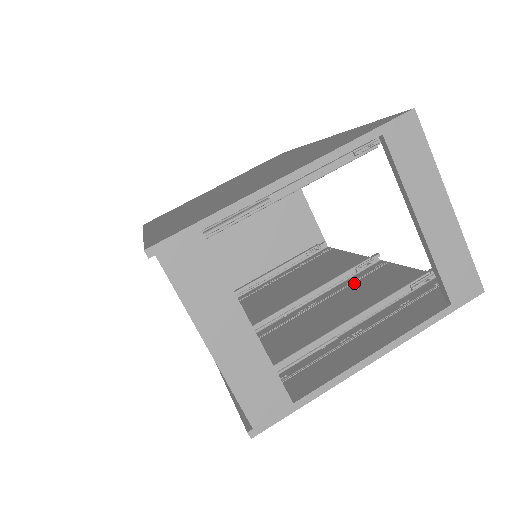
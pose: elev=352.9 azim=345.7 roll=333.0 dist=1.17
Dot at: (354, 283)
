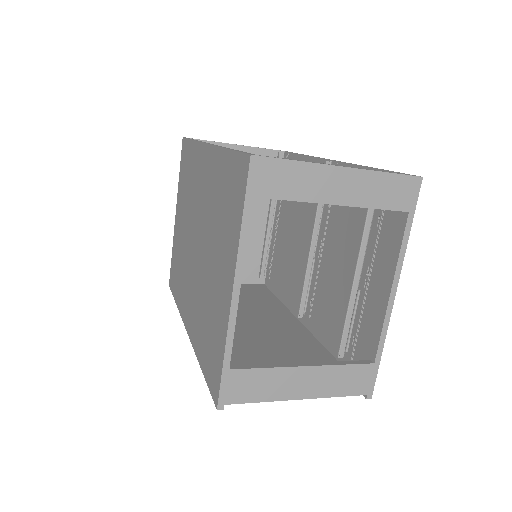
Dot at: occluded
